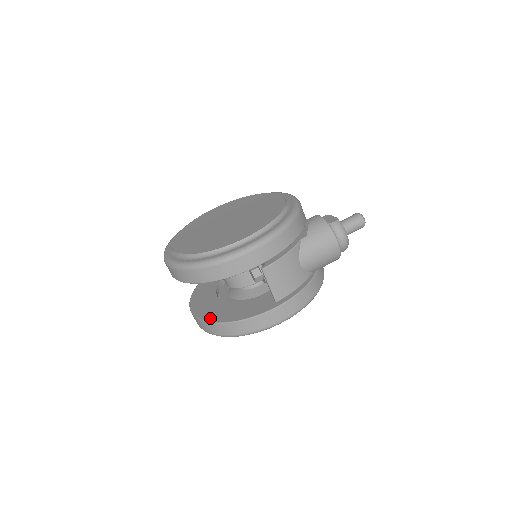
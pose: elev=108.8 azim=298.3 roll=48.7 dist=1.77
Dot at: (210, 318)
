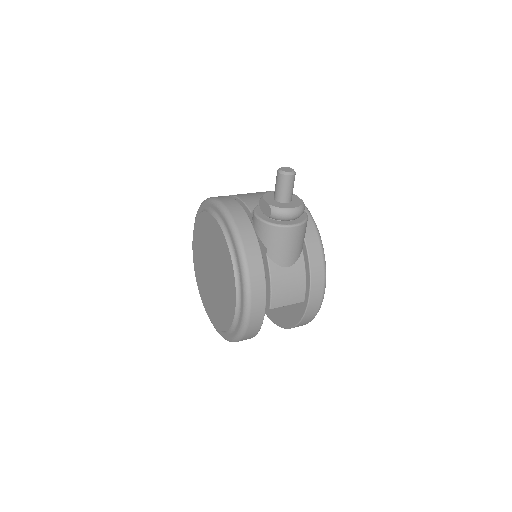
Dot at: (281, 324)
